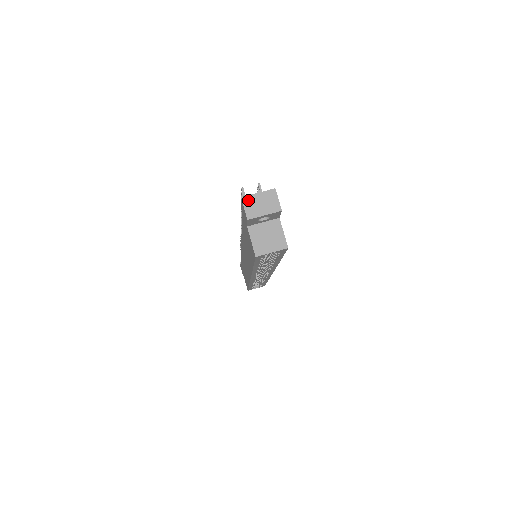
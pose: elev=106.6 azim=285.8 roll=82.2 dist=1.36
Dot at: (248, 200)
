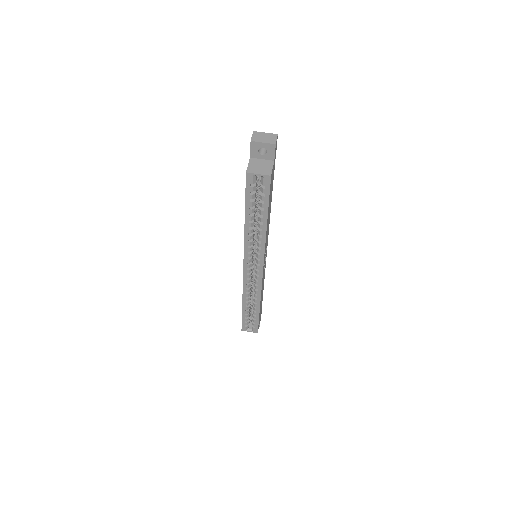
Dot at: (257, 133)
